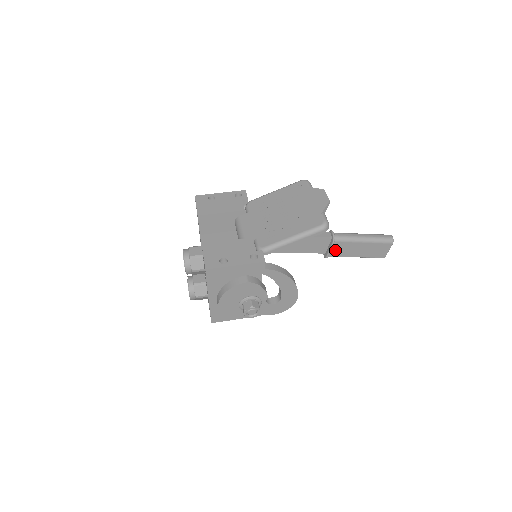
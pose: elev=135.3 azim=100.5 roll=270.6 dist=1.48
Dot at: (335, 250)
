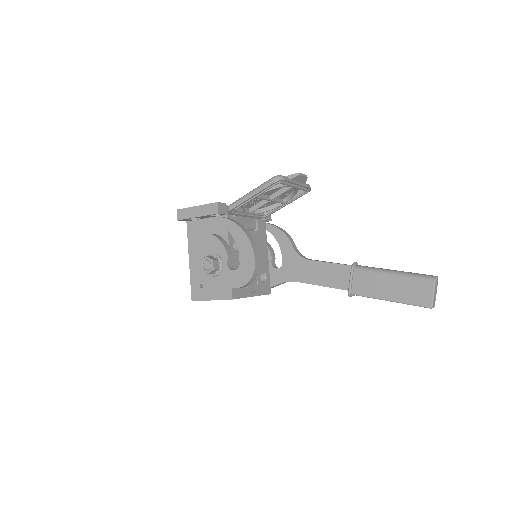
Dot at: (358, 284)
